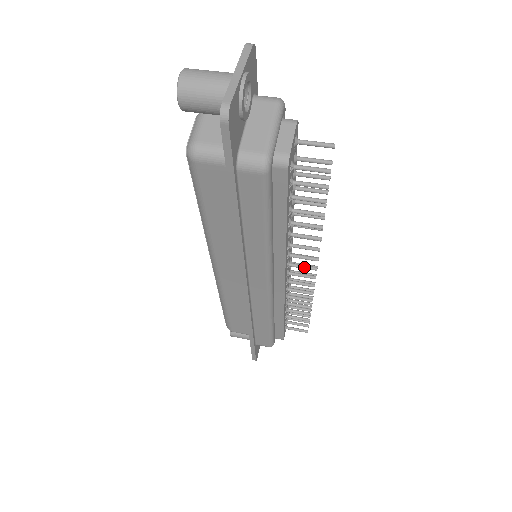
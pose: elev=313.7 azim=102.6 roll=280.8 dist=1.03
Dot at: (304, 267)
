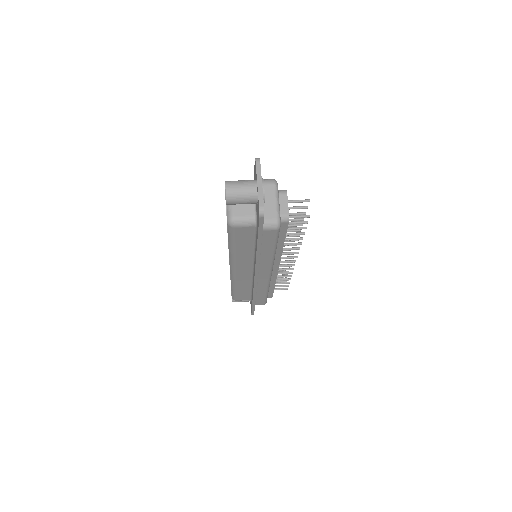
Dot at: (289, 258)
